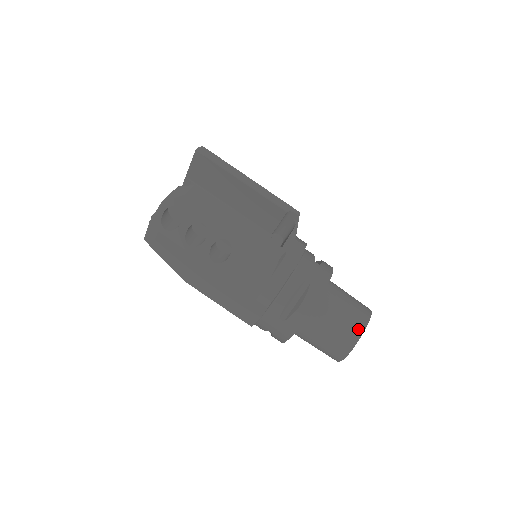
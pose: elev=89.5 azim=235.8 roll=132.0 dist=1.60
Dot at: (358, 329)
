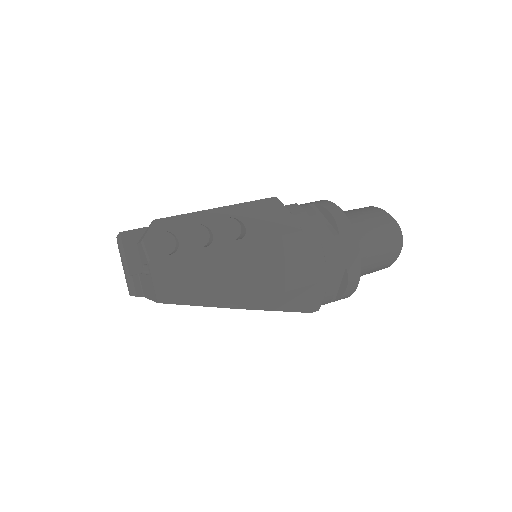
Dot at: (376, 210)
